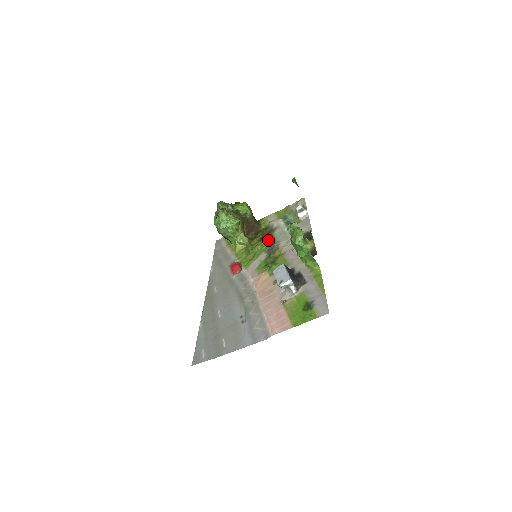
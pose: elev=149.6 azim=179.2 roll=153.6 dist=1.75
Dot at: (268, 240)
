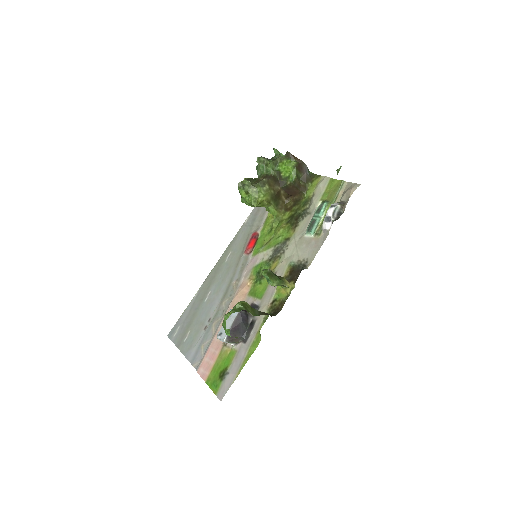
Dot at: (289, 229)
